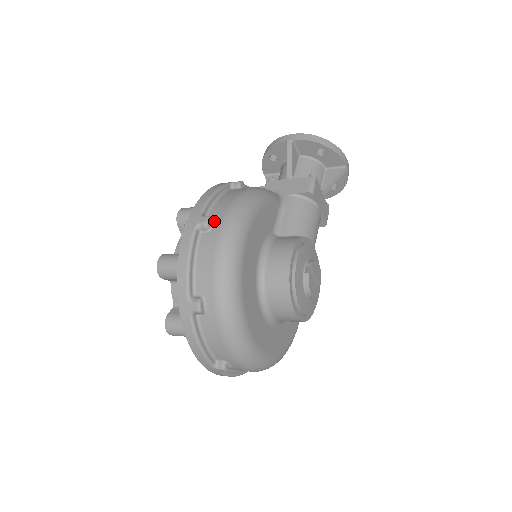
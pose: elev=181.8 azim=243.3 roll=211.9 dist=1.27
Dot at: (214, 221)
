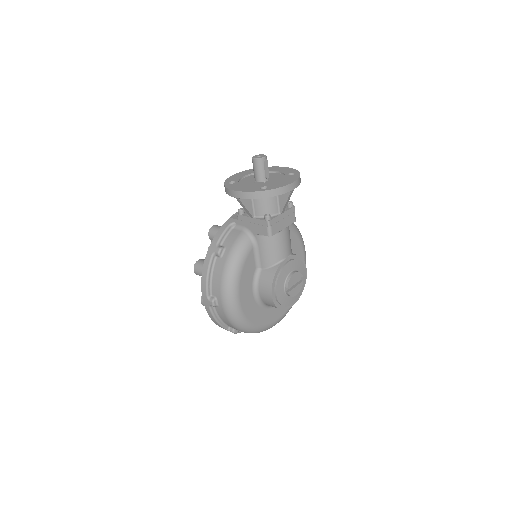
Dot at: (217, 301)
